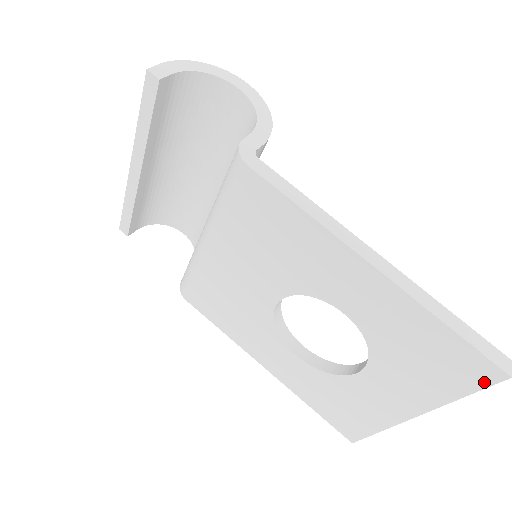
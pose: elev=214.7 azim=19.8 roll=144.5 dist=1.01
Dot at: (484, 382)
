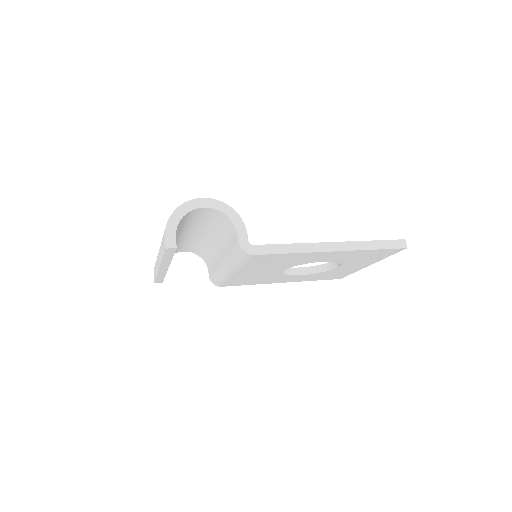
Dot at: (396, 252)
